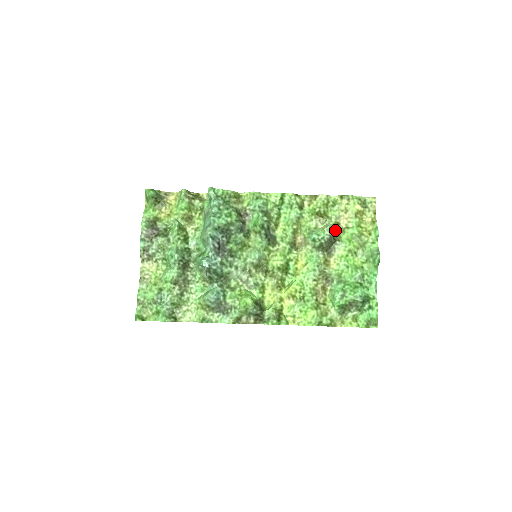
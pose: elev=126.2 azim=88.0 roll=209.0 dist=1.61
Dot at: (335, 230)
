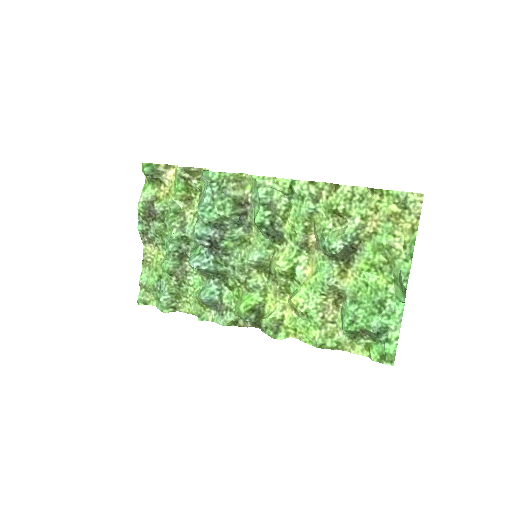
Dot at: (356, 236)
